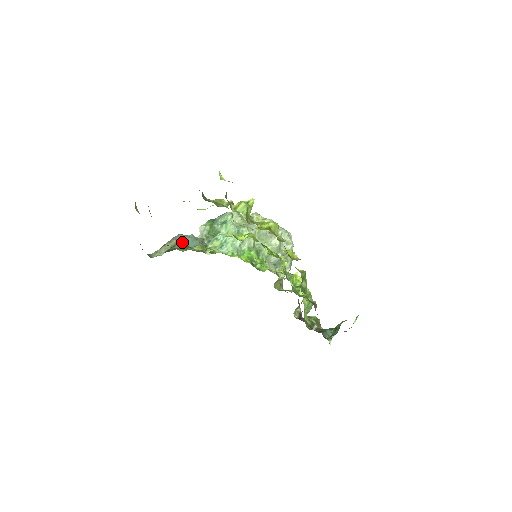
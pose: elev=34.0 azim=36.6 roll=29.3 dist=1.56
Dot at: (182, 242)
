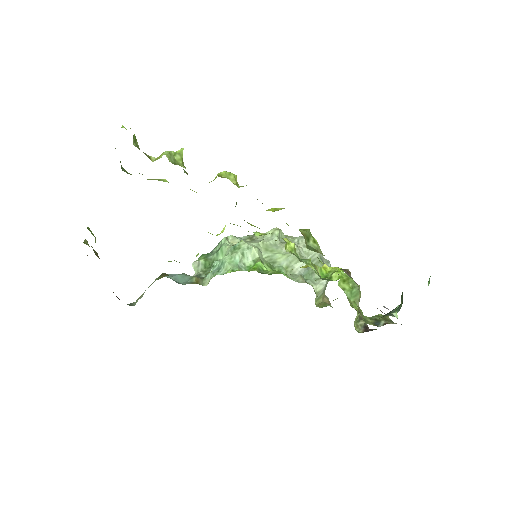
Dot at: (162, 274)
